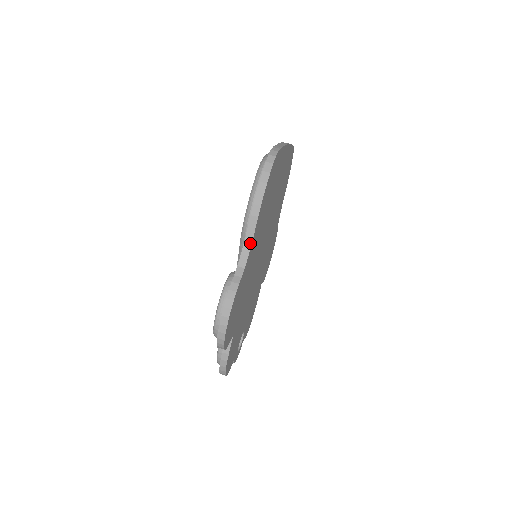
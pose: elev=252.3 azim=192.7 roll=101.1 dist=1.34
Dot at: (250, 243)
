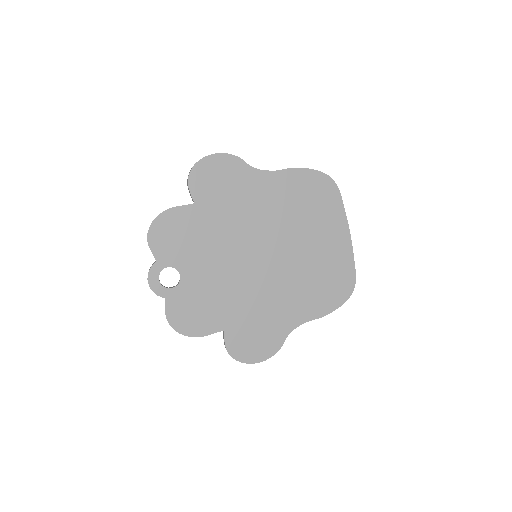
Dot at: (272, 171)
